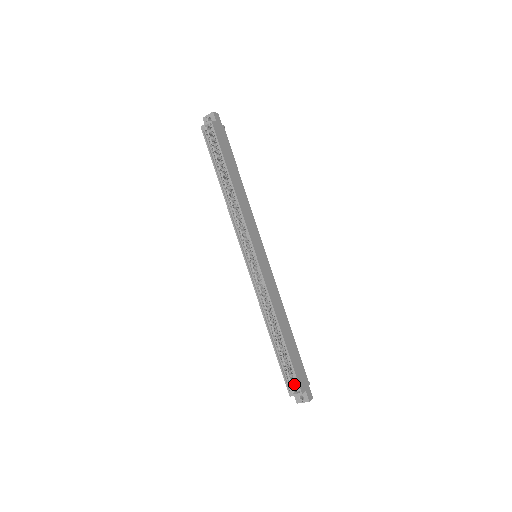
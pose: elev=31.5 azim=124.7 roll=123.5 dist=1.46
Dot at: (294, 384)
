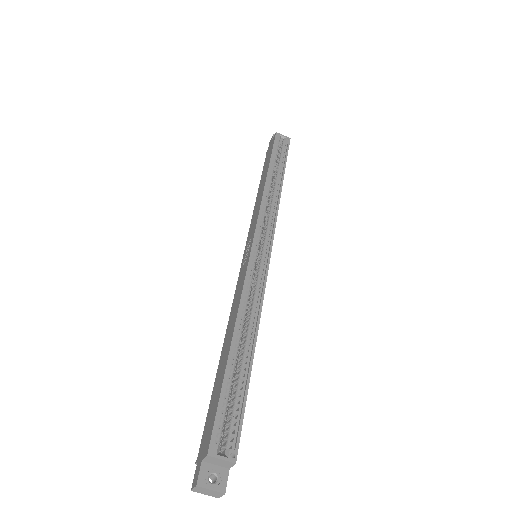
Dot at: (218, 442)
